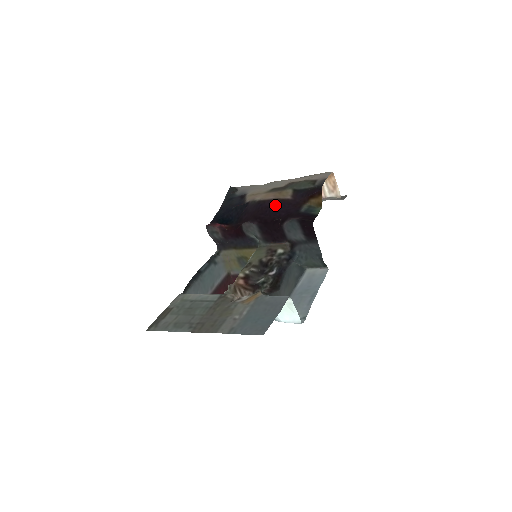
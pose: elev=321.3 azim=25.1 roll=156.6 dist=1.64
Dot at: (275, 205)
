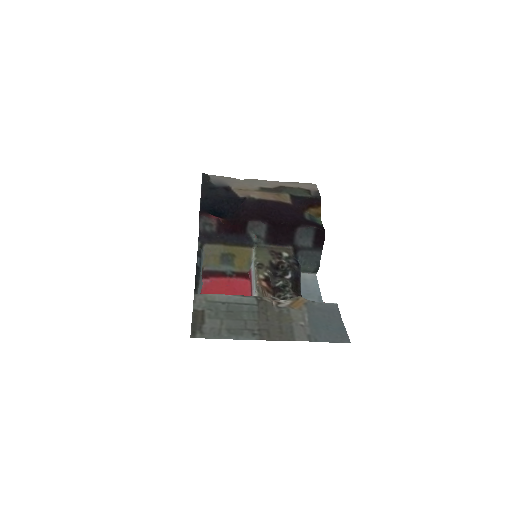
Dot at: (279, 208)
